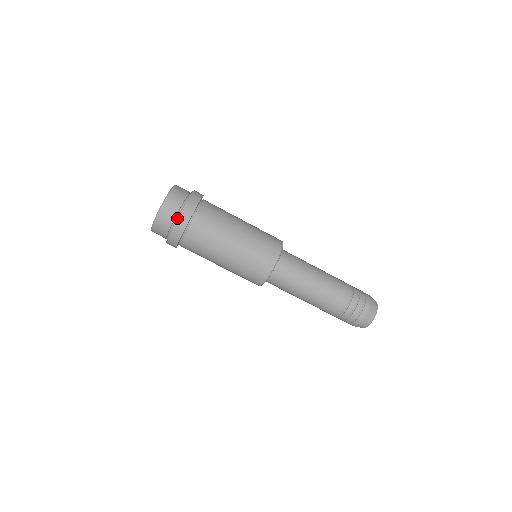
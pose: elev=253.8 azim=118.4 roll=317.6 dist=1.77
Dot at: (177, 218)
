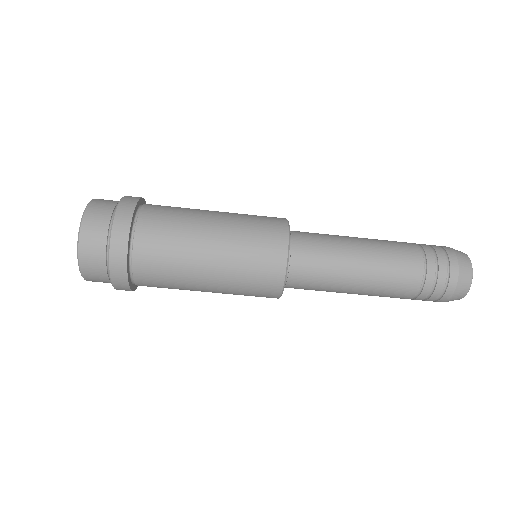
Dot at: occluded
